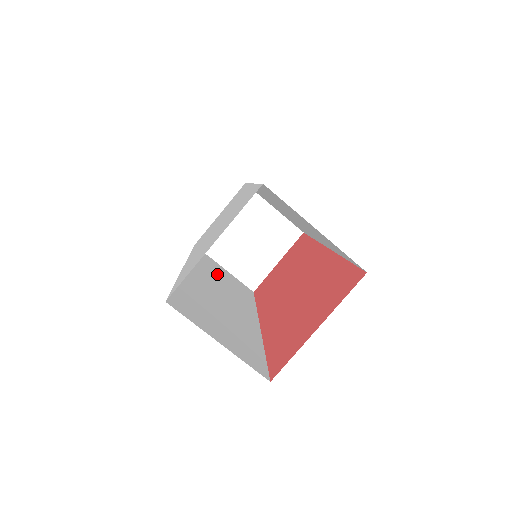
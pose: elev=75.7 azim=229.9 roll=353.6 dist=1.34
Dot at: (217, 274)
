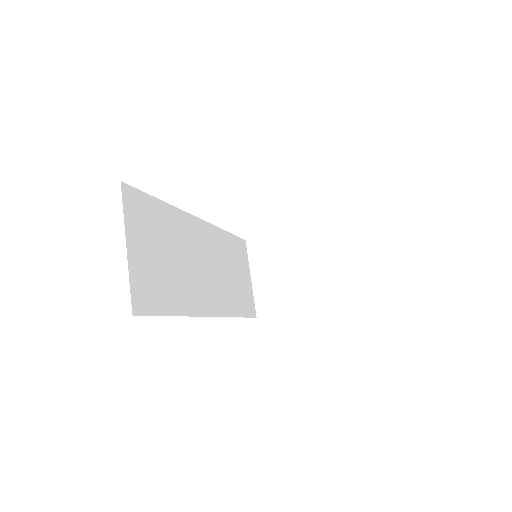
Dot at: (232, 265)
